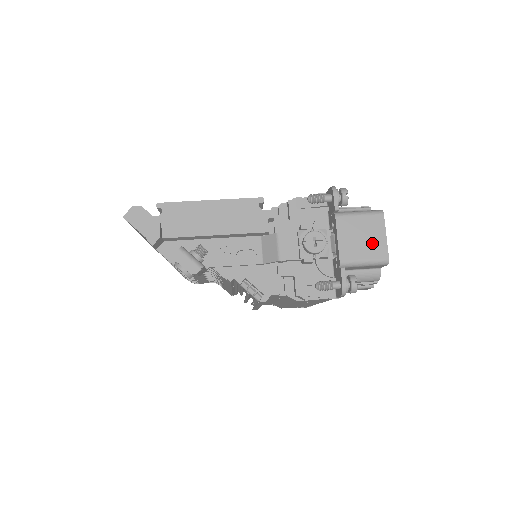
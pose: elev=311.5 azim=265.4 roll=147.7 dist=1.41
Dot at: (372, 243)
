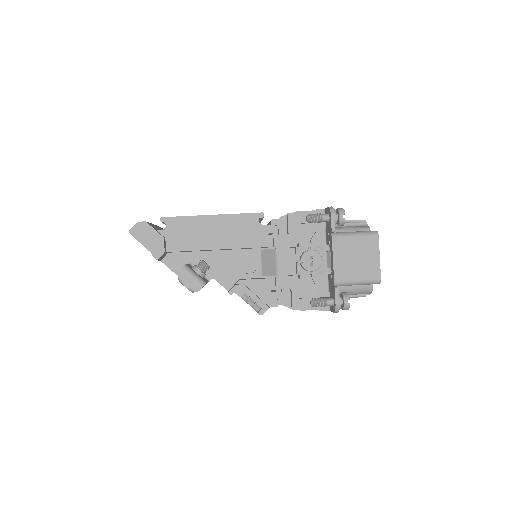
Dot at: (366, 264)
